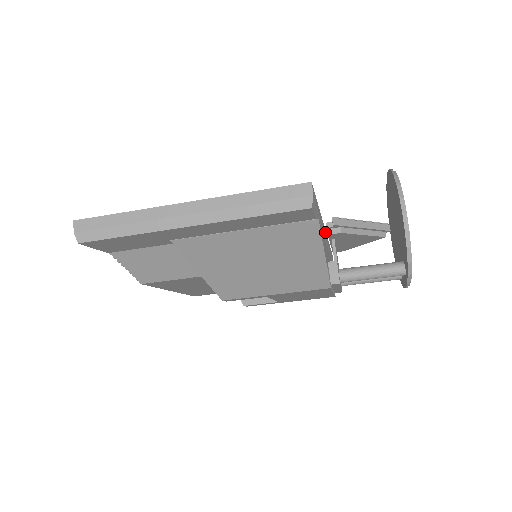
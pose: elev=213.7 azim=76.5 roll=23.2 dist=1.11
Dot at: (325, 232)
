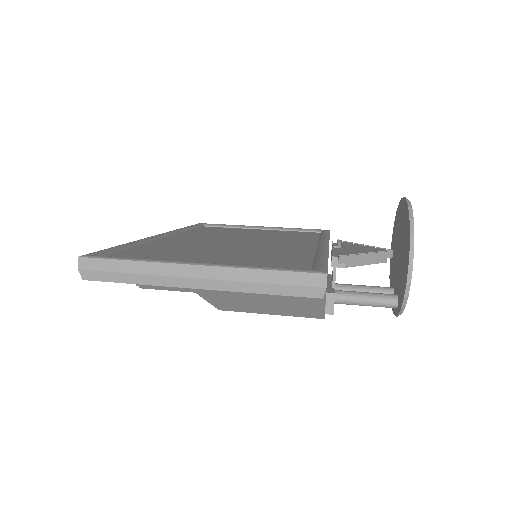
Dot at: occluded
